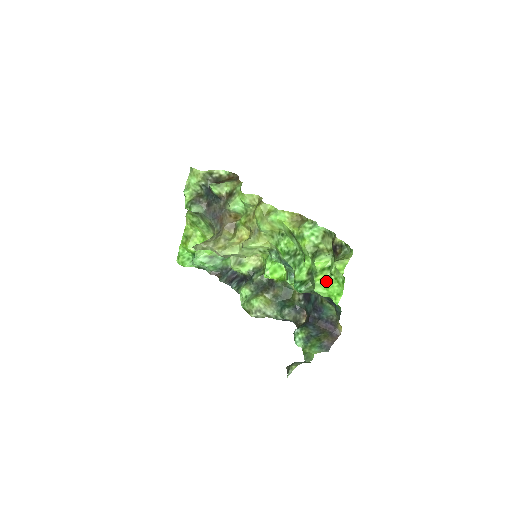
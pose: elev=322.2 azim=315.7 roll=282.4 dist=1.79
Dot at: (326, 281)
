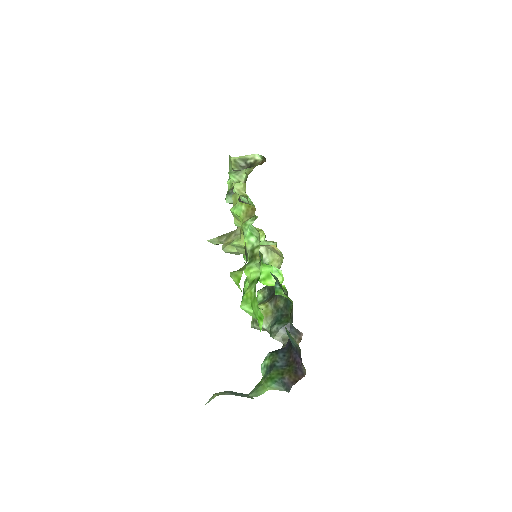
Dot at: (251, 297)
